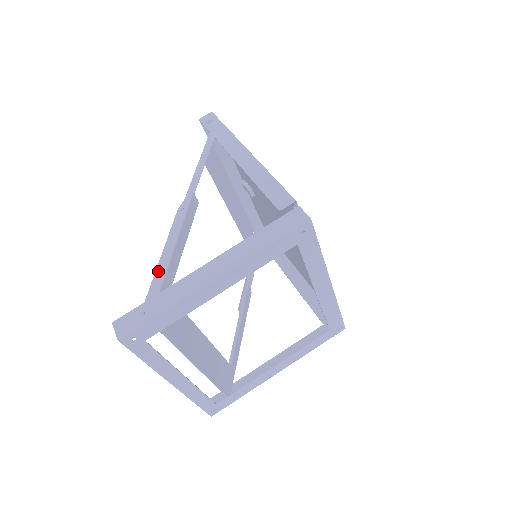
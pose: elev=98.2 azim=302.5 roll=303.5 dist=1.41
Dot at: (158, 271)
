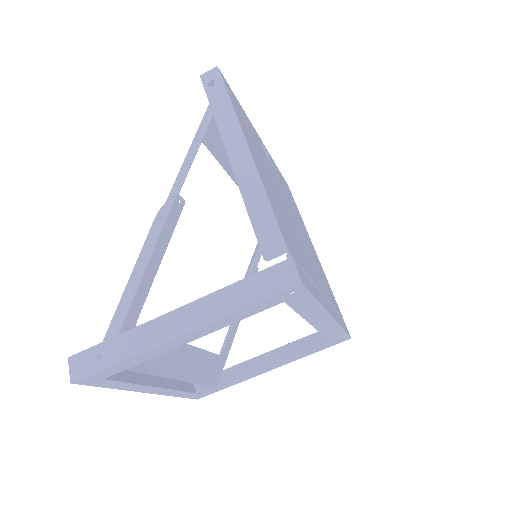
Dot at: (123, 300)
